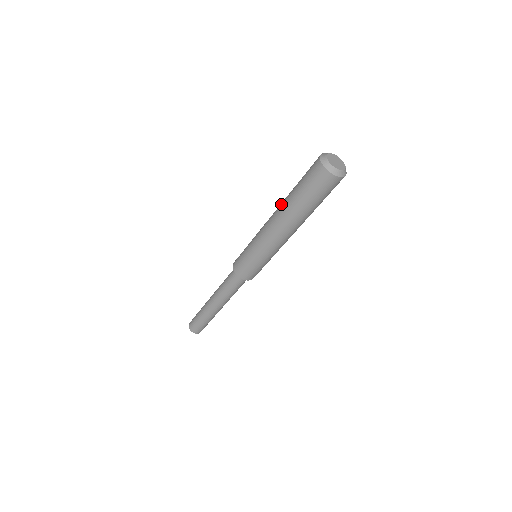
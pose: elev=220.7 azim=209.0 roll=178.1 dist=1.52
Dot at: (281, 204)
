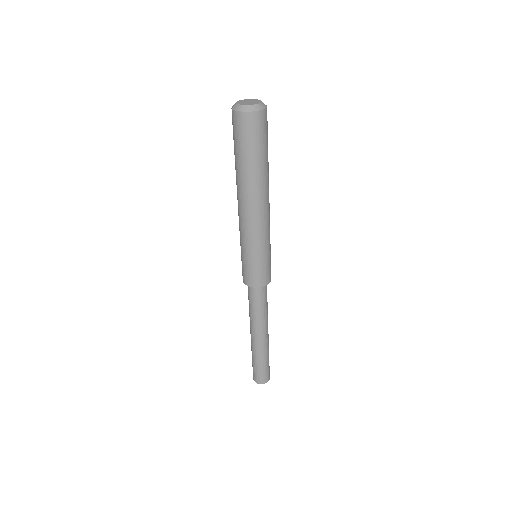
Dot at: (240, 187)
